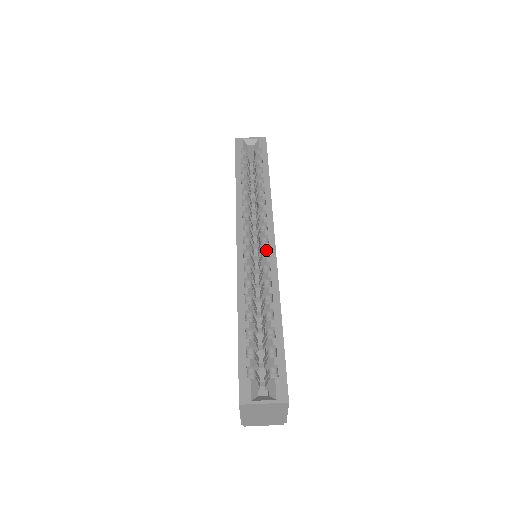
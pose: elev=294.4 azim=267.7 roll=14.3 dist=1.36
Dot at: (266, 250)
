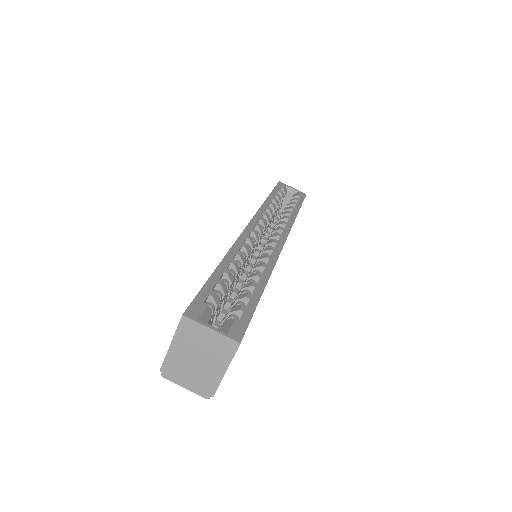
Dot at: (273, 245)
